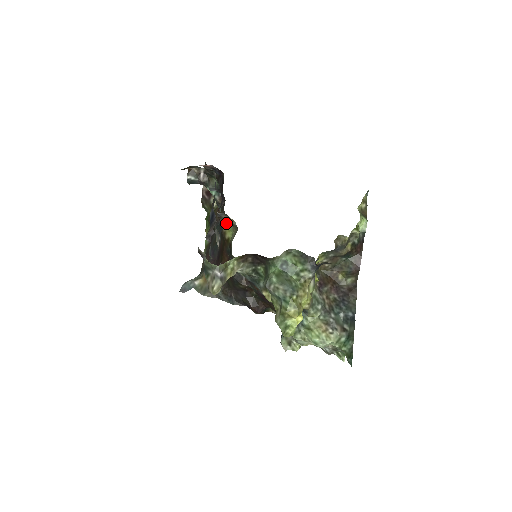
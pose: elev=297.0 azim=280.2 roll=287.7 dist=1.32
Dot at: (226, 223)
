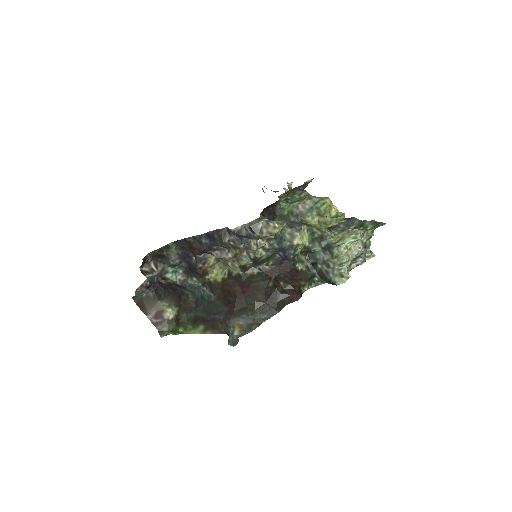
Dot at: (208, 274)
